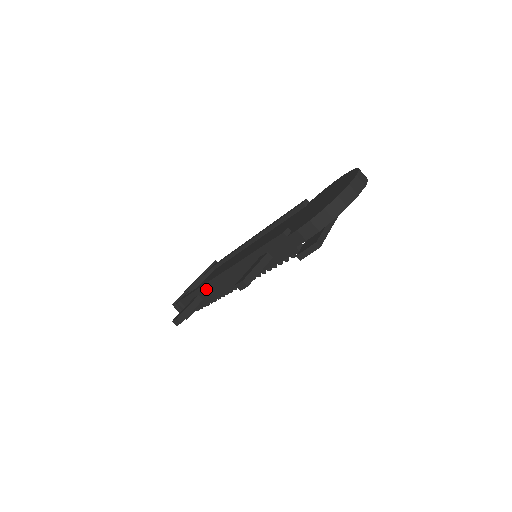
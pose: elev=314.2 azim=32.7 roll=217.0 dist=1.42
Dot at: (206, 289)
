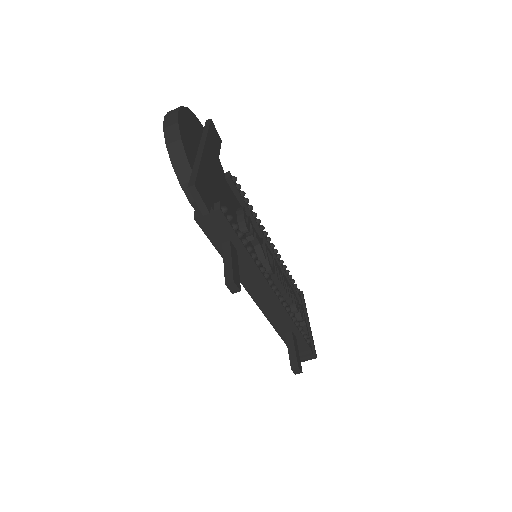
Dot at: (276, 323)
